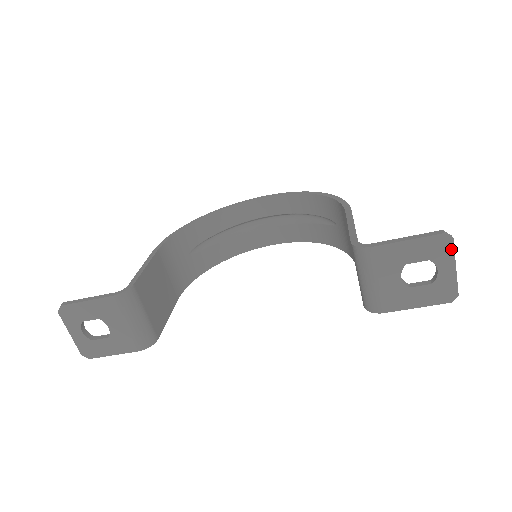
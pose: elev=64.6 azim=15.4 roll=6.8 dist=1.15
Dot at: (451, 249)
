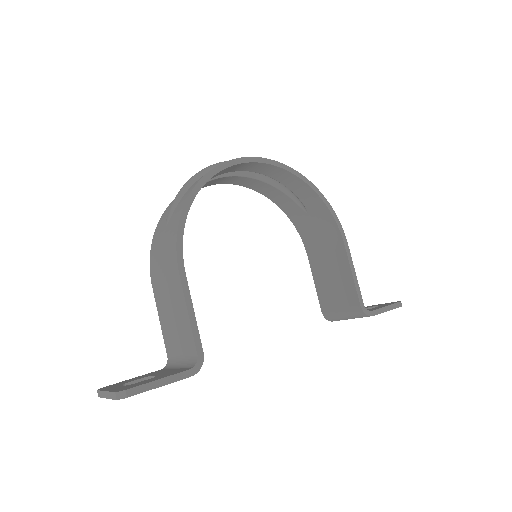
Dot at: occluded
